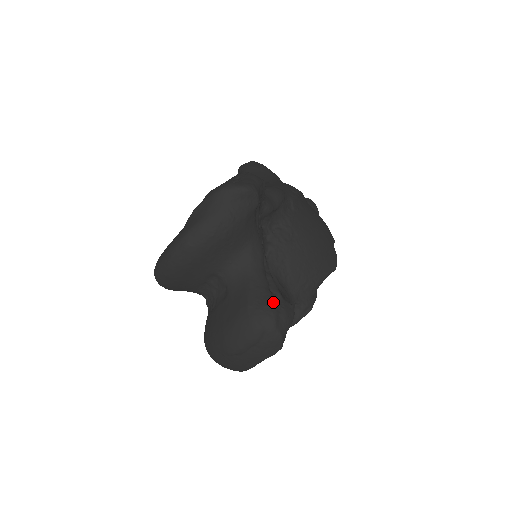
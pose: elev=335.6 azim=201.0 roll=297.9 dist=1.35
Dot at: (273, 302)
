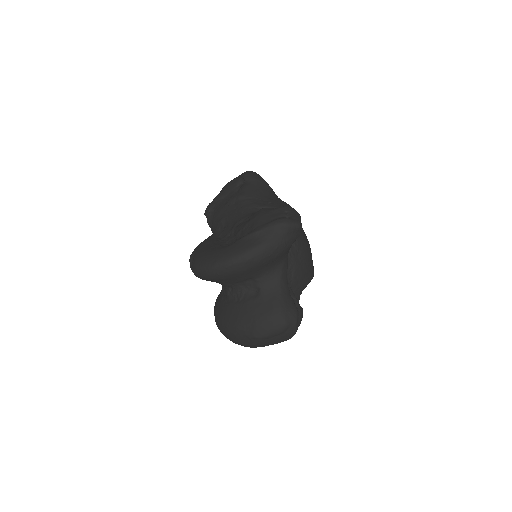
Dot at: (296, 306)
